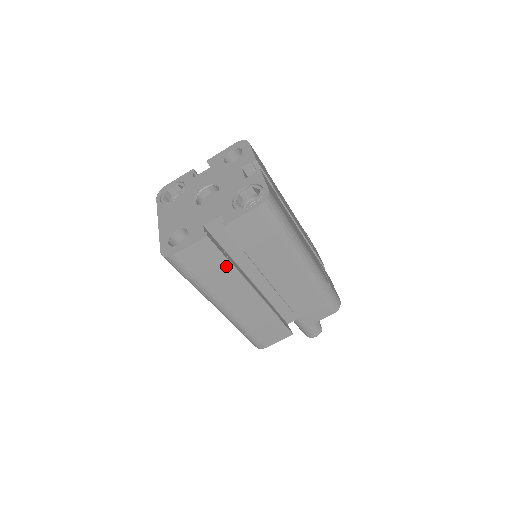
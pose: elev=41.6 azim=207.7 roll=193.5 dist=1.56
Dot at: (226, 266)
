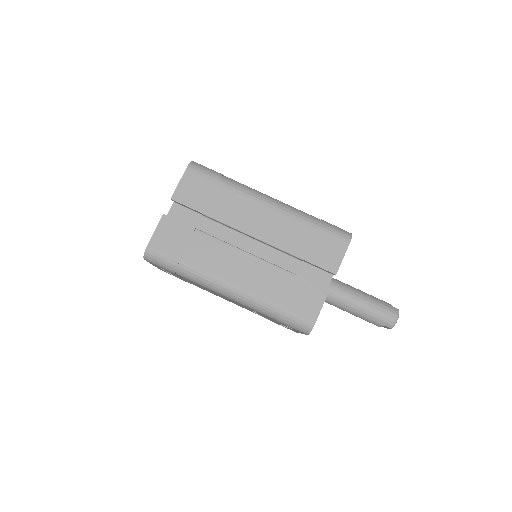
Dot at: (199, 236)
